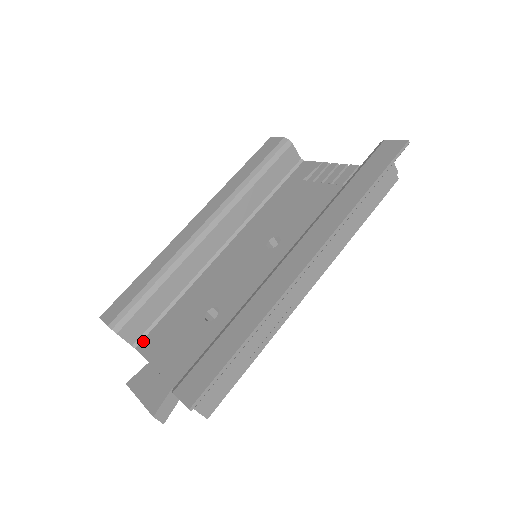
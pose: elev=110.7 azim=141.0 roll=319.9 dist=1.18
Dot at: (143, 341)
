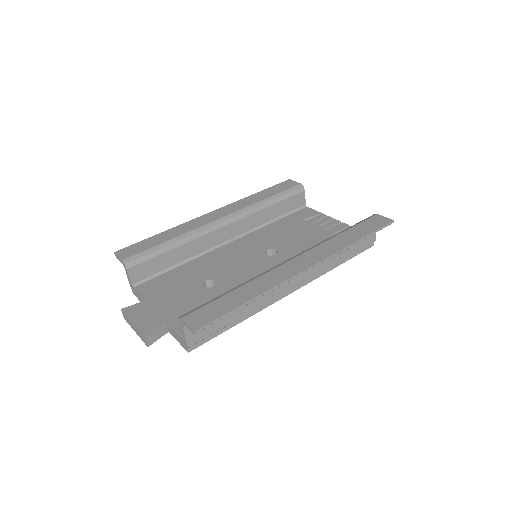
Dot at: (142, 284)
